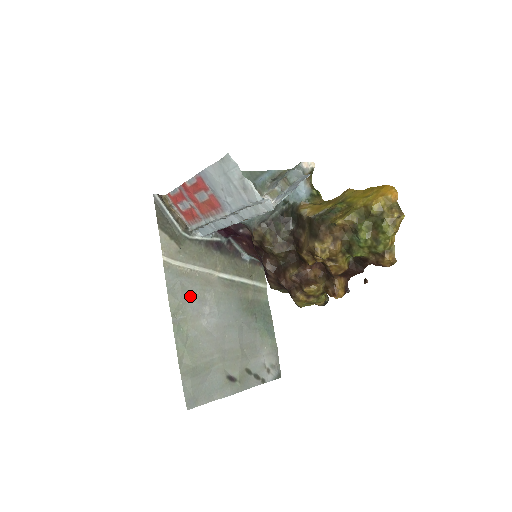
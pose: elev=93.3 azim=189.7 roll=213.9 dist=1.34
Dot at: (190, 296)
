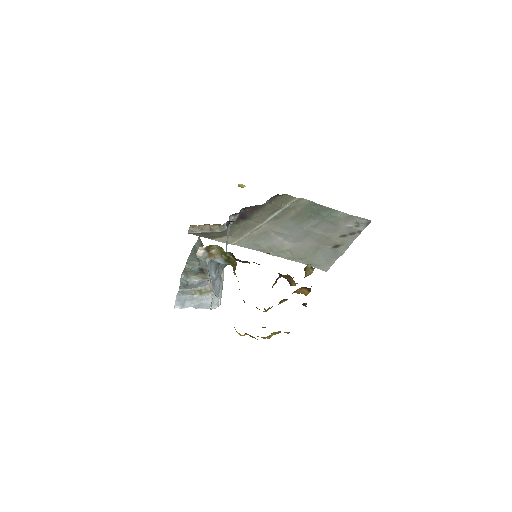
Dot at: (266, 242)
